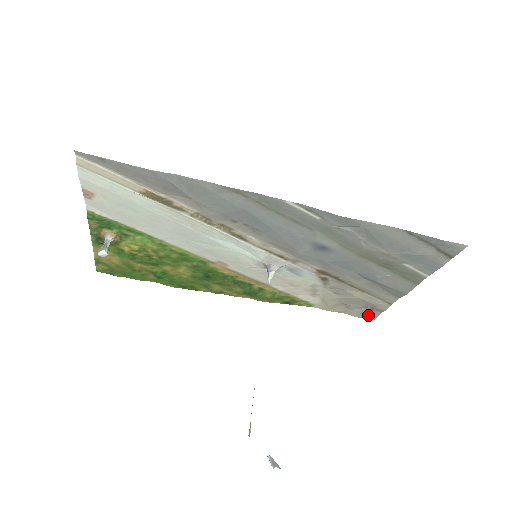
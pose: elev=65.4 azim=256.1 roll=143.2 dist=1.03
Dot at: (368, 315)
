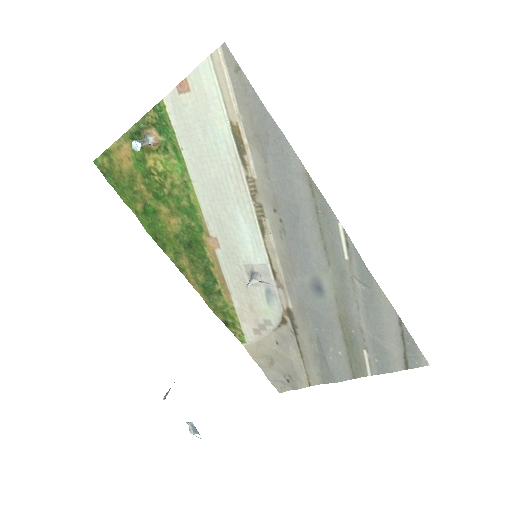
Dot at: (279, 385)
